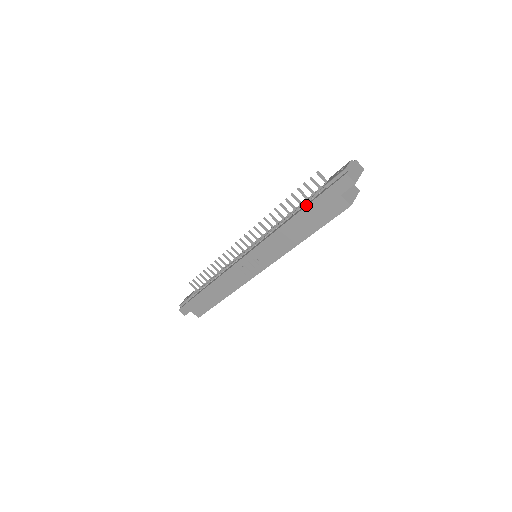
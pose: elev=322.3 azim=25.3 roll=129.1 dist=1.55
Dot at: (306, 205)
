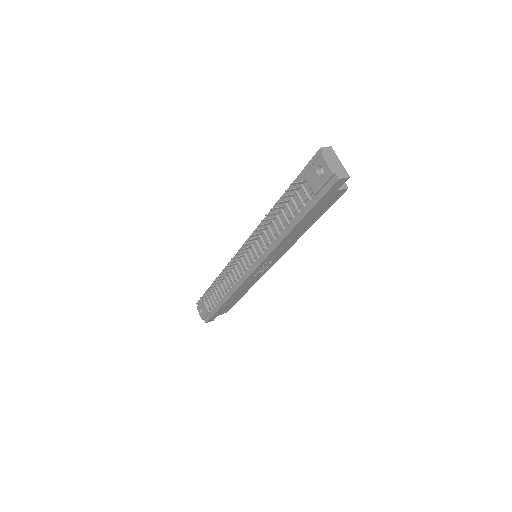
Dot at: (303, 215)
